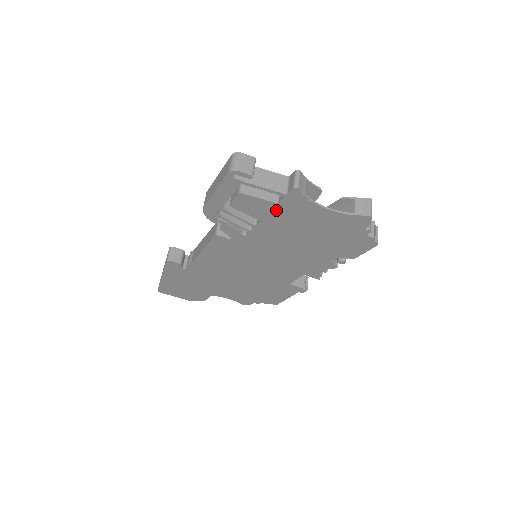
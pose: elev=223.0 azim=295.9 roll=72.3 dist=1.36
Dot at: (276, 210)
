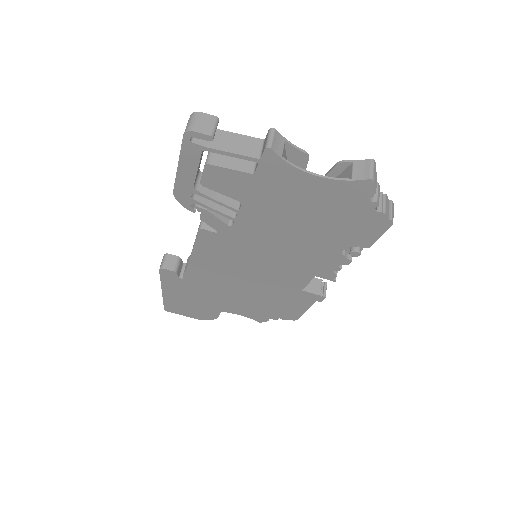
Dot at: (255, 184)
